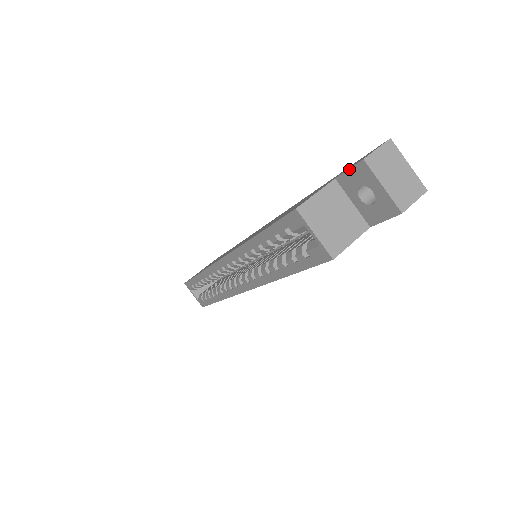
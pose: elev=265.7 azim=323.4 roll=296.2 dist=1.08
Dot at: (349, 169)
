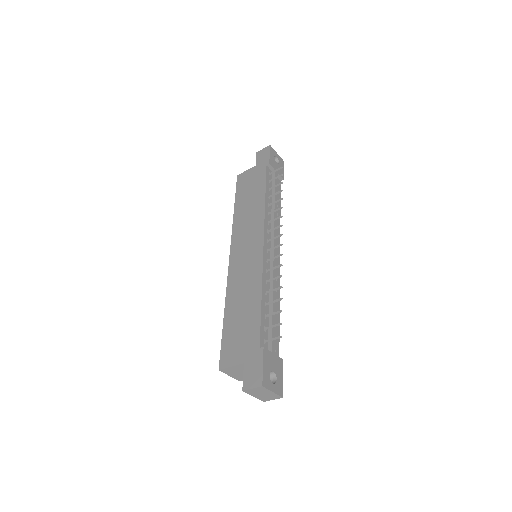
Dot at: (243, 377)
